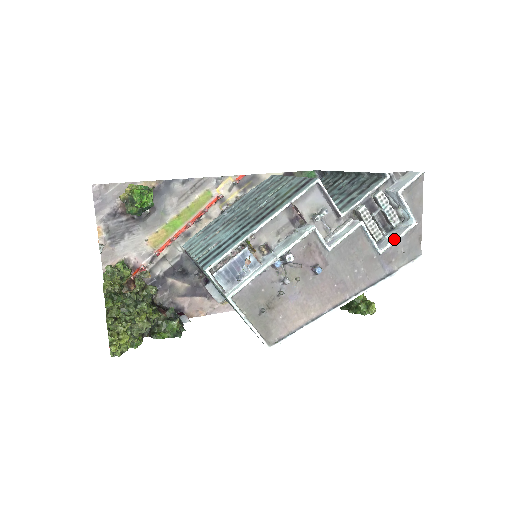
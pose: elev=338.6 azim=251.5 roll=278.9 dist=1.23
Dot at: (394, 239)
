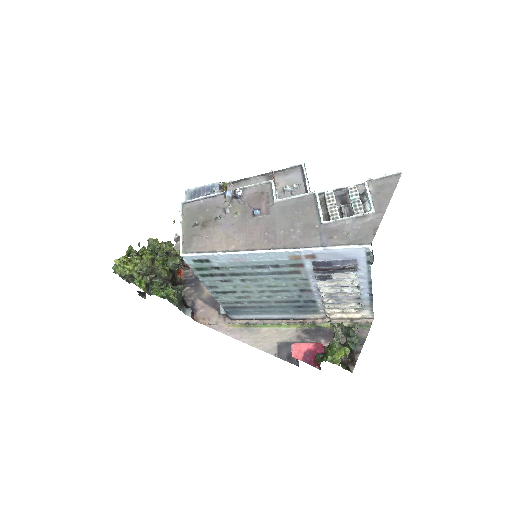
Dot at: (343, 217)
